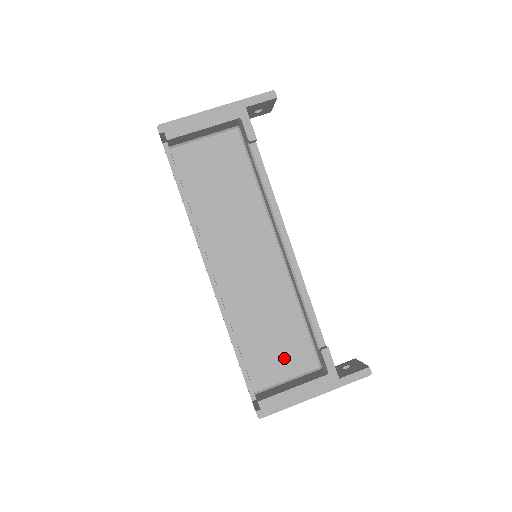
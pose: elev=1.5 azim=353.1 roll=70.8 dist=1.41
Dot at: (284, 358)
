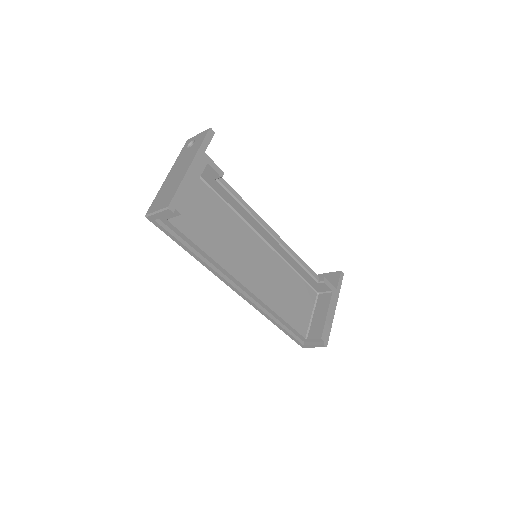
Dot at: (303, 305)
